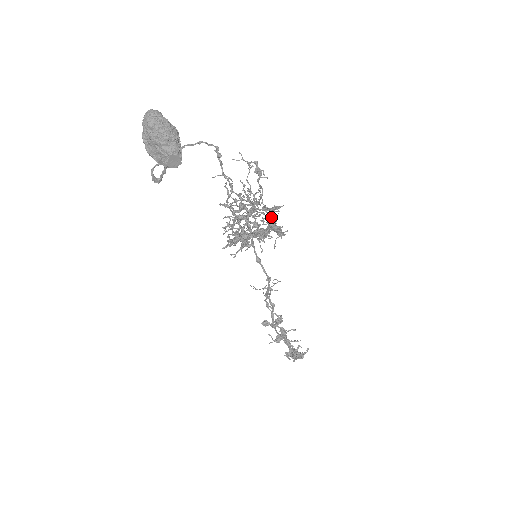
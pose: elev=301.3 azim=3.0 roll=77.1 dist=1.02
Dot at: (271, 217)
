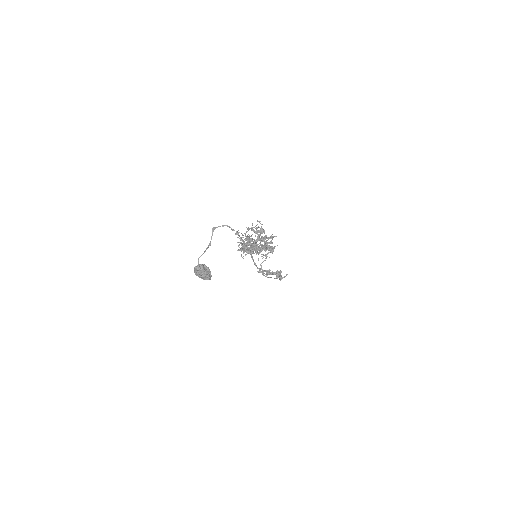
Dot at: (267, 243)
